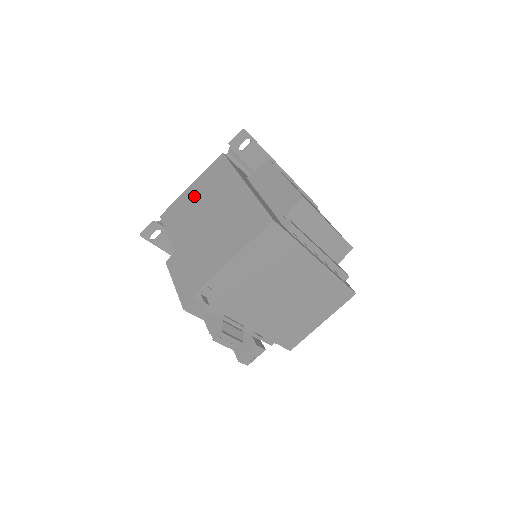
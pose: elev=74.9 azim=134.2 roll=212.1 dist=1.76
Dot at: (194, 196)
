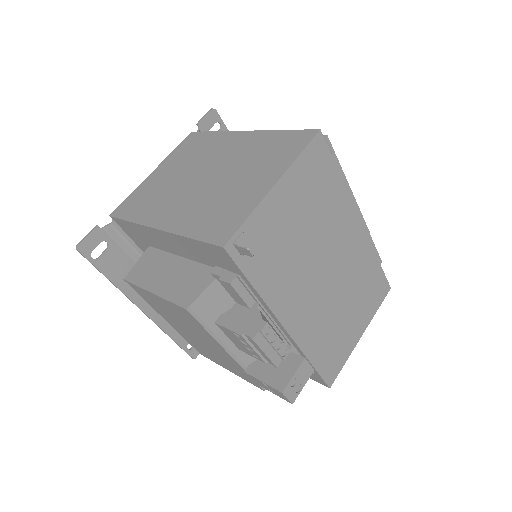
Dot at: (164, 175)
